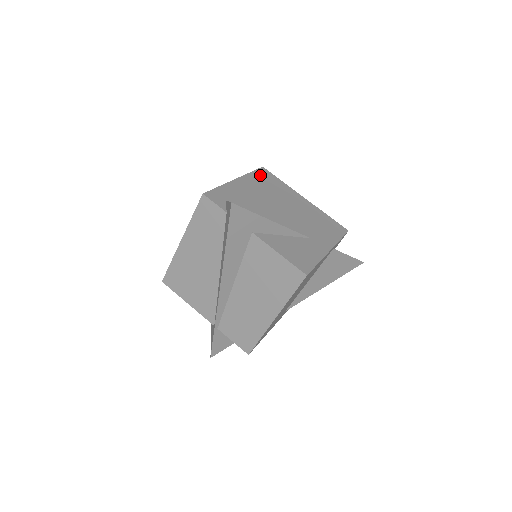
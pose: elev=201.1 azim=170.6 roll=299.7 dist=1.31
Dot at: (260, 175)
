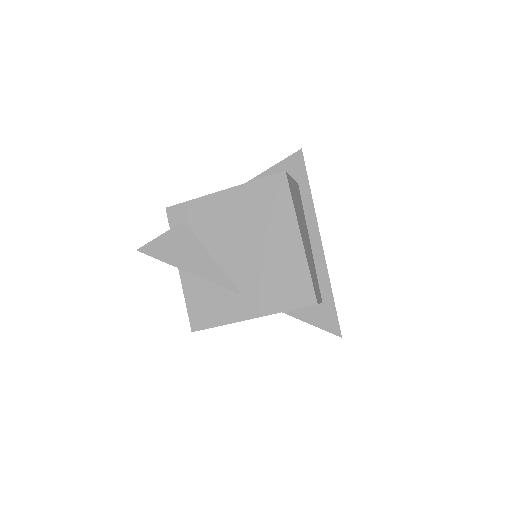
Dot at: (265, 187)
